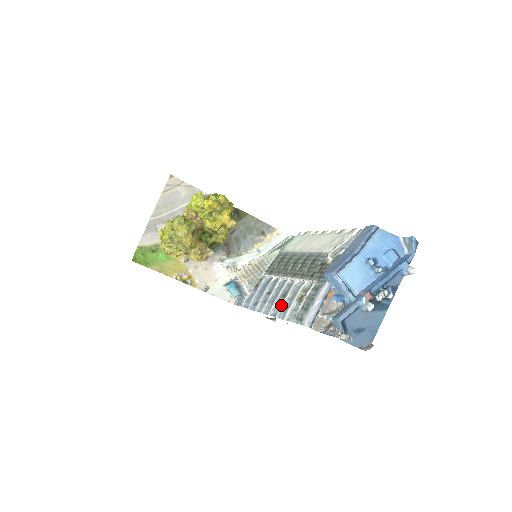
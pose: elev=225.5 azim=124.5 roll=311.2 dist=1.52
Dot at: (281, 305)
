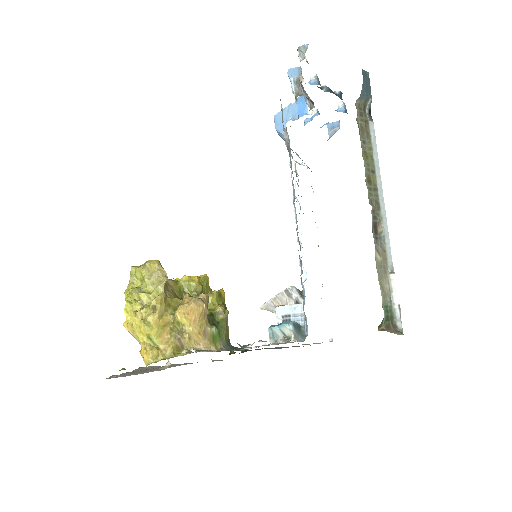
Dot at: occluded
